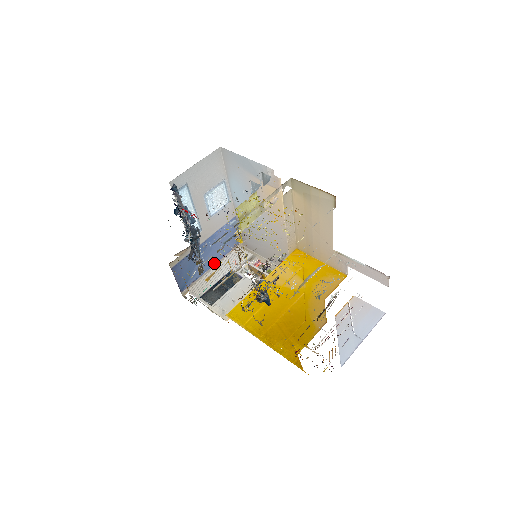
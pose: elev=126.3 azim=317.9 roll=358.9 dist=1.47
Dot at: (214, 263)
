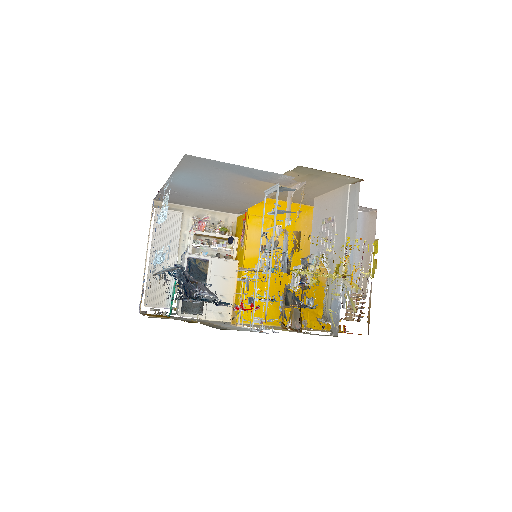
Dot at: occluded
